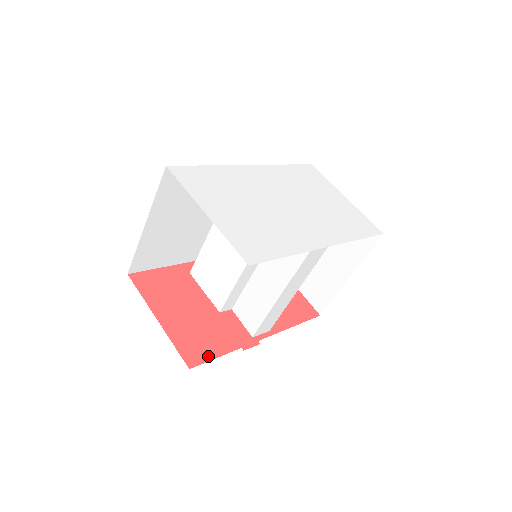
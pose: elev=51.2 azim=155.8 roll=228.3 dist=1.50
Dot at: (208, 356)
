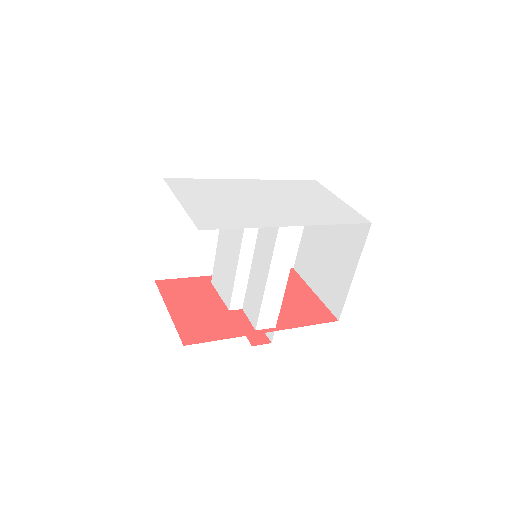
Dot at: (205, 339)
